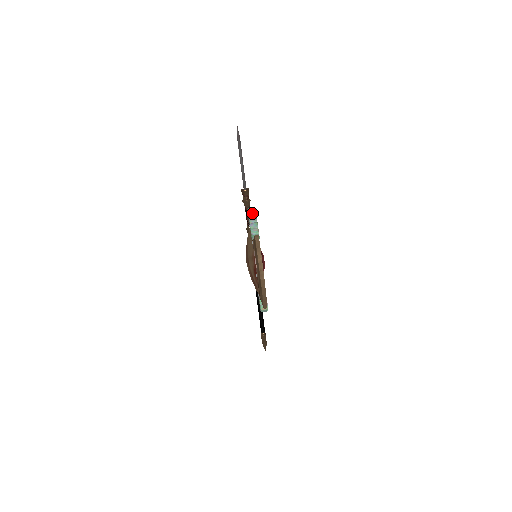
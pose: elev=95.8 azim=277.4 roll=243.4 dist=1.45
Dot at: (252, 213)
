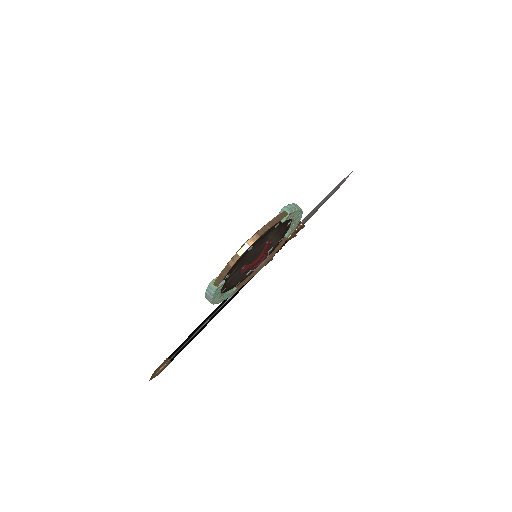
Dot at: occluded
